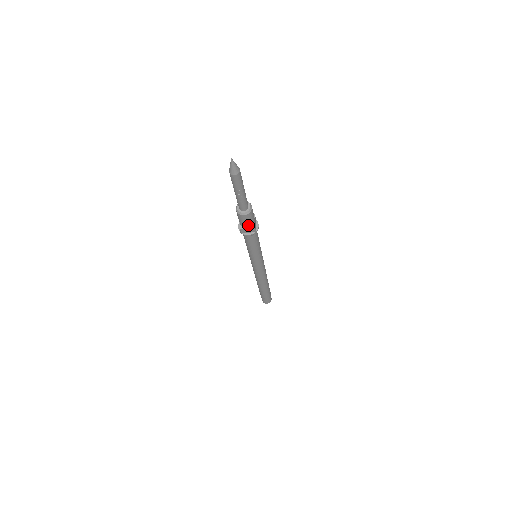
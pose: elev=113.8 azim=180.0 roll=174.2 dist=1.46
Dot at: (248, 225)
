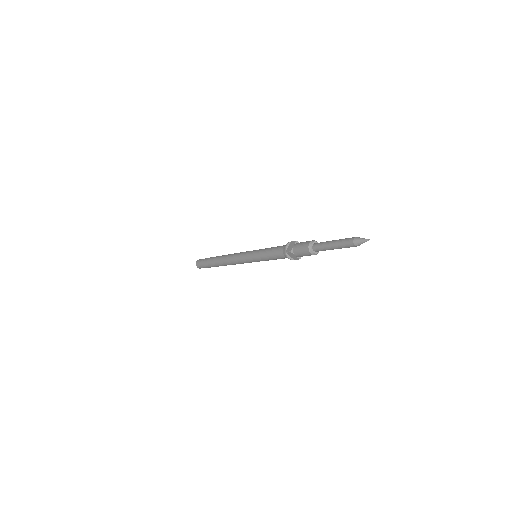
Dot at: occluded
